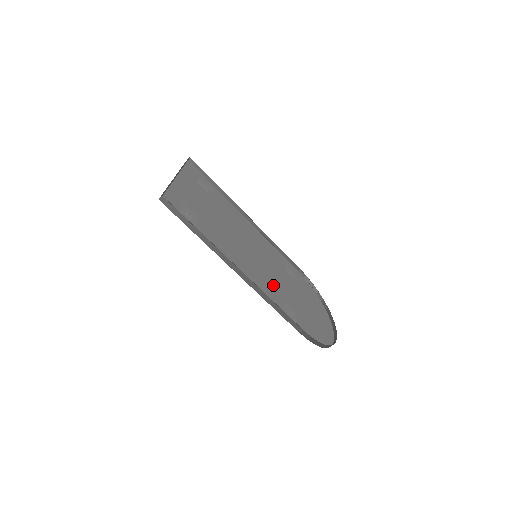
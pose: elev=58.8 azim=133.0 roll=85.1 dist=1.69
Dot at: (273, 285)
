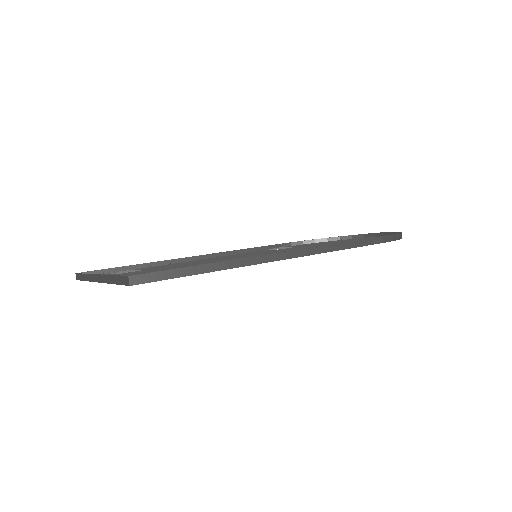
Dot at: occluded
